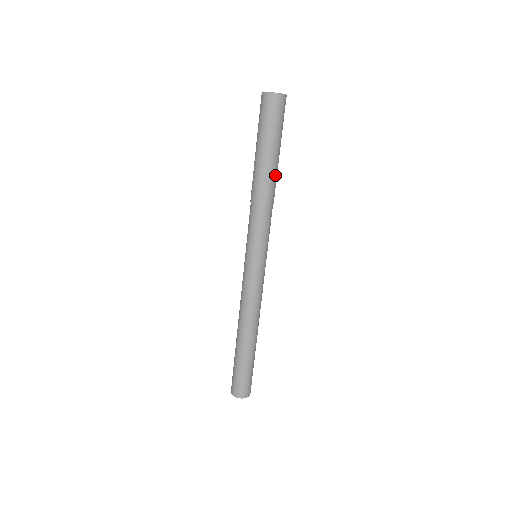
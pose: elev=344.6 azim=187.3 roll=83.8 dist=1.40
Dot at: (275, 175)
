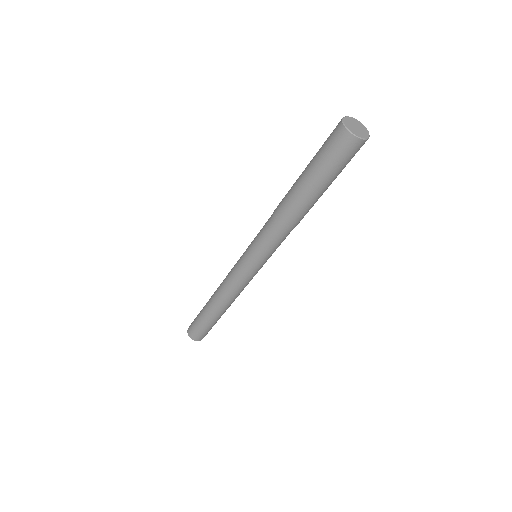
Dot at: occluded
